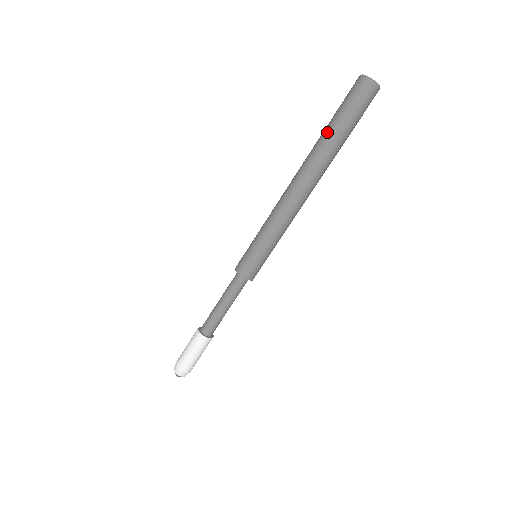
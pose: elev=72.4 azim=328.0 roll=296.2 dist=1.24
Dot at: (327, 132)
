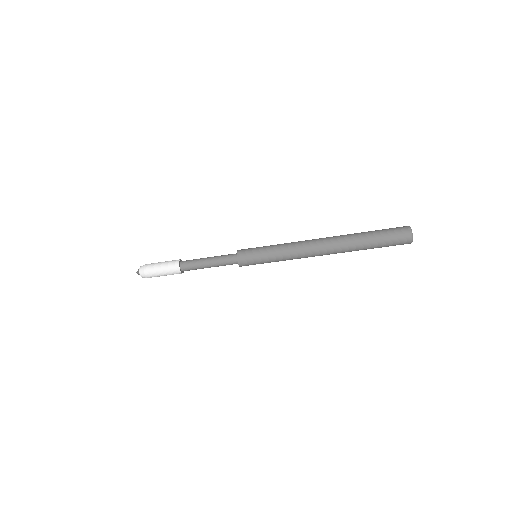
Dot at: (364, 240)
